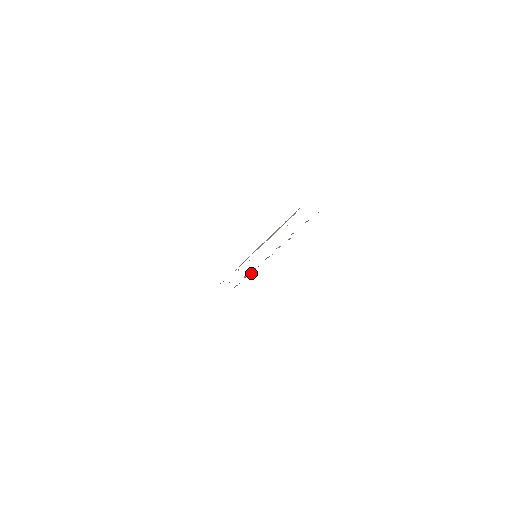
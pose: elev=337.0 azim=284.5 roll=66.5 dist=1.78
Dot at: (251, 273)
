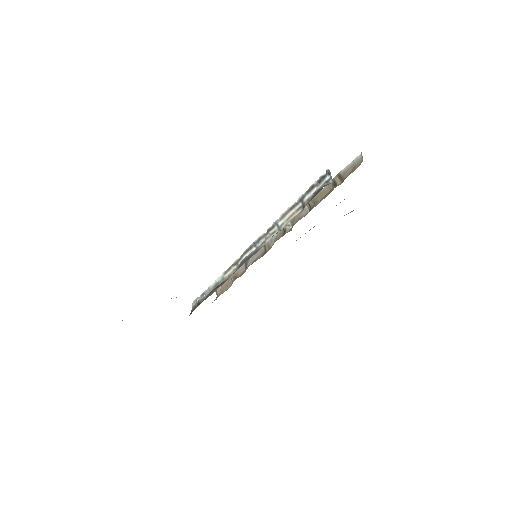
Dot at: (240, 269)
